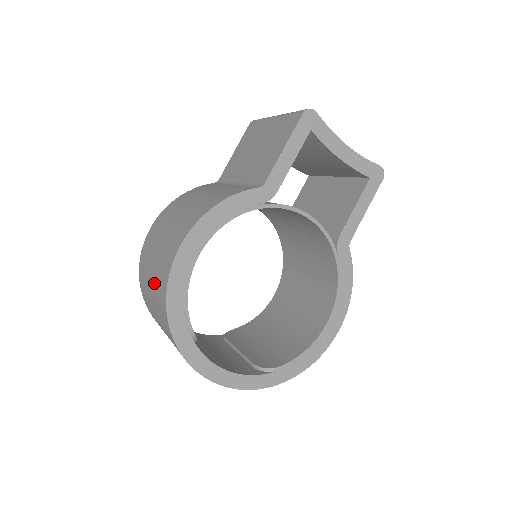
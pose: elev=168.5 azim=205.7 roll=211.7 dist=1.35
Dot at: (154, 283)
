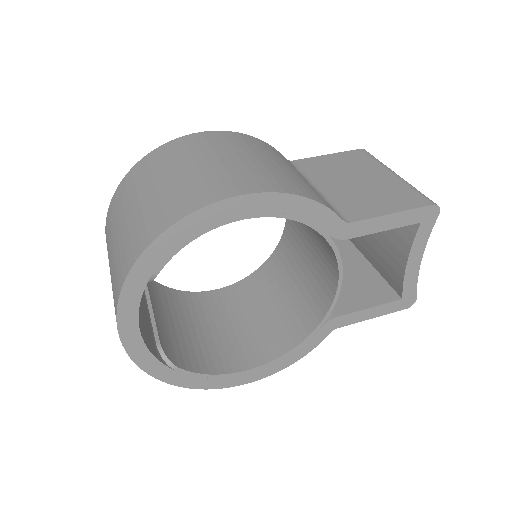
Dot at: (166, 190)
